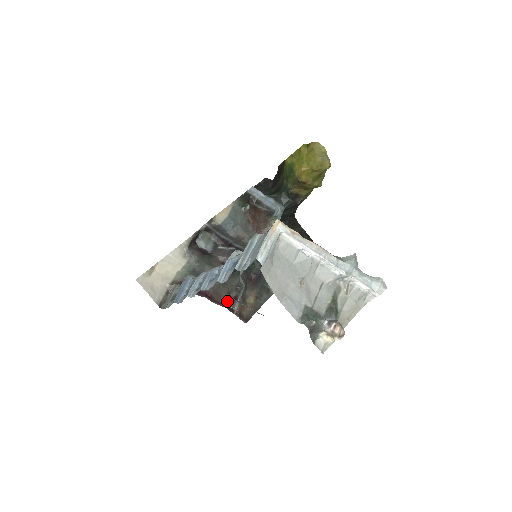
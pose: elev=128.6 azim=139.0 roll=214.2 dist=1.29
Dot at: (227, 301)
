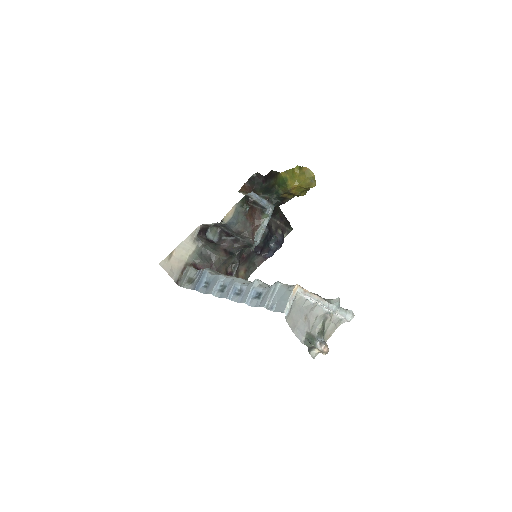
Dot at: occluded
